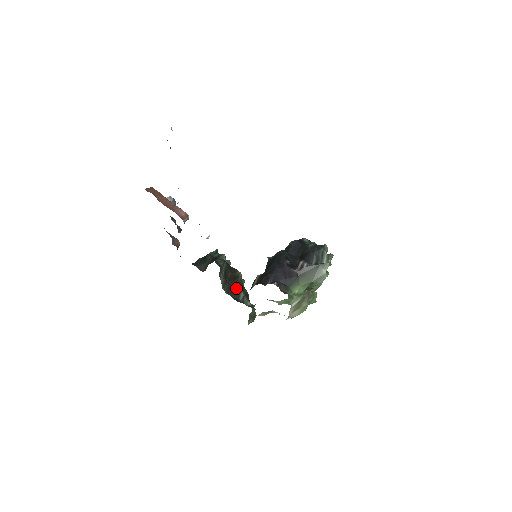
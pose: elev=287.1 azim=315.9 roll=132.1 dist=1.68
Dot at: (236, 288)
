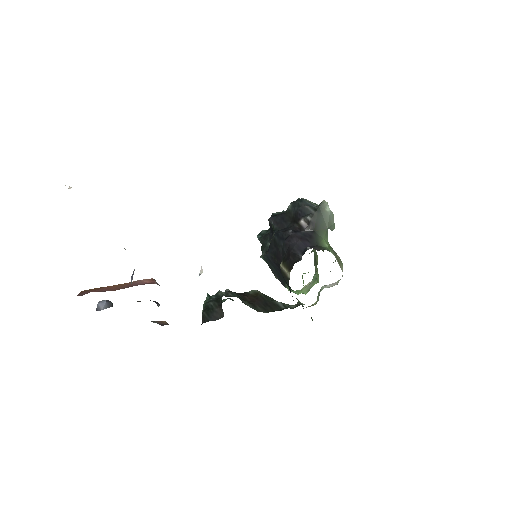
Dot at: (268, 302)
